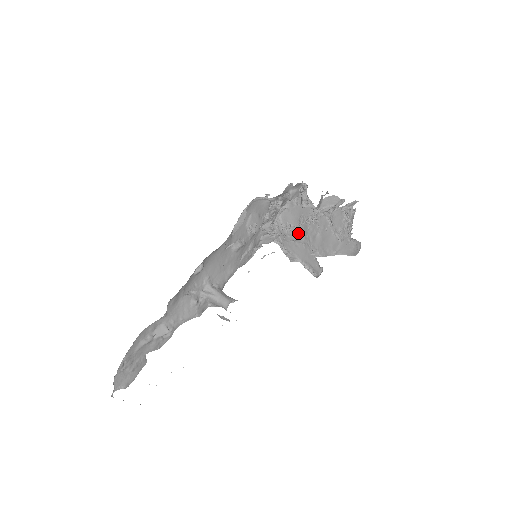
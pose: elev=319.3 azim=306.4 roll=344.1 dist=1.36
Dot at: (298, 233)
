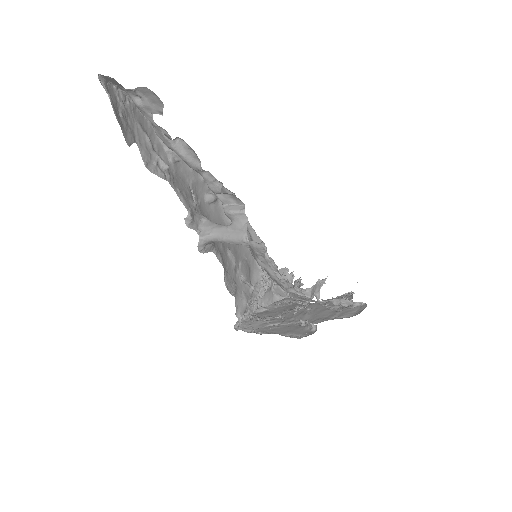
Dot at: (280, 319)
